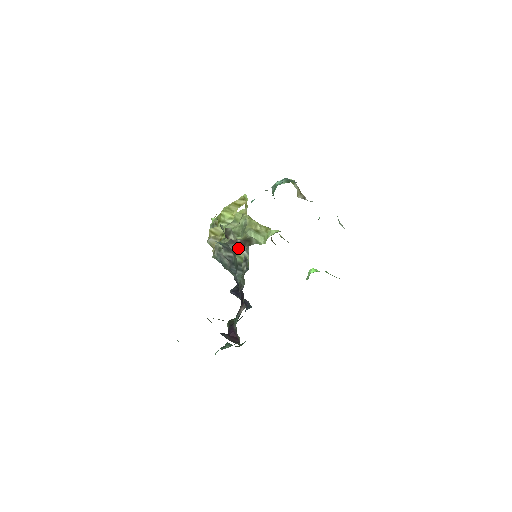
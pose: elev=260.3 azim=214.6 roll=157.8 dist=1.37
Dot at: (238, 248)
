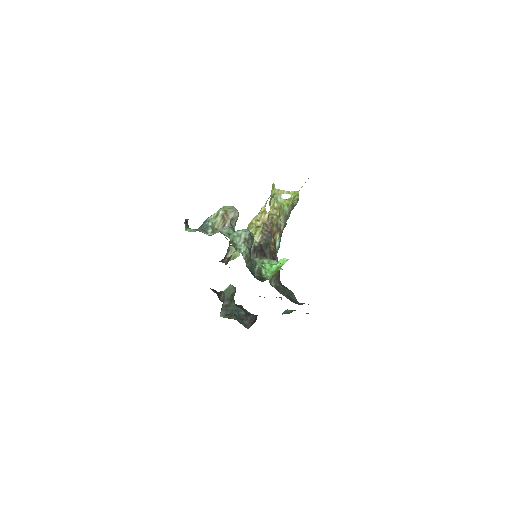
Dot at: occluded
